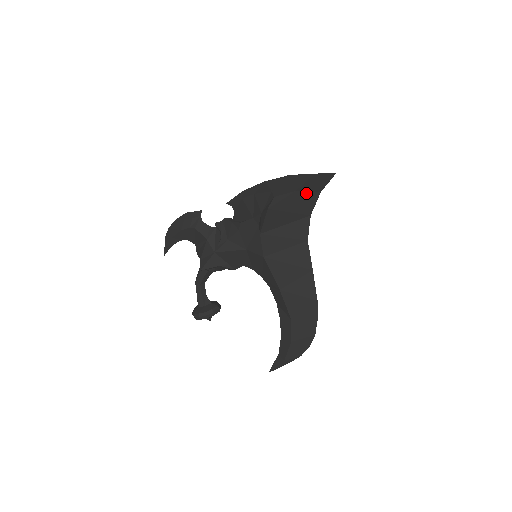
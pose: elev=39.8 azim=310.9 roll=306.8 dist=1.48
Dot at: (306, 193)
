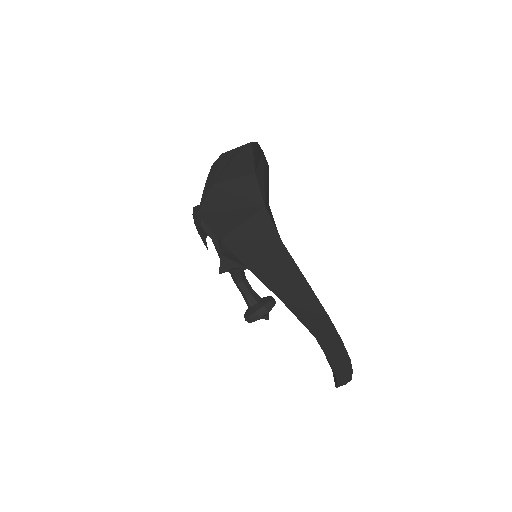
Dot at: (232, 182)
